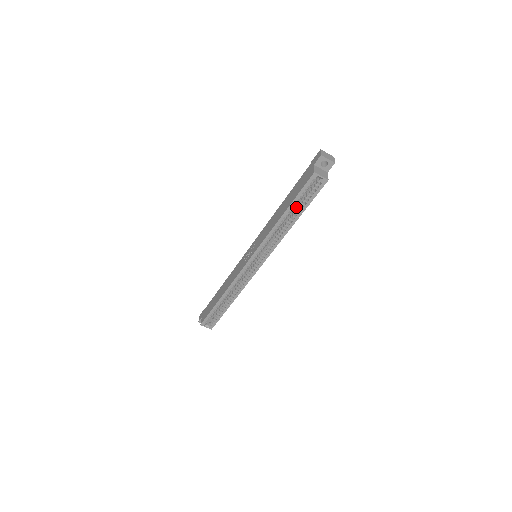
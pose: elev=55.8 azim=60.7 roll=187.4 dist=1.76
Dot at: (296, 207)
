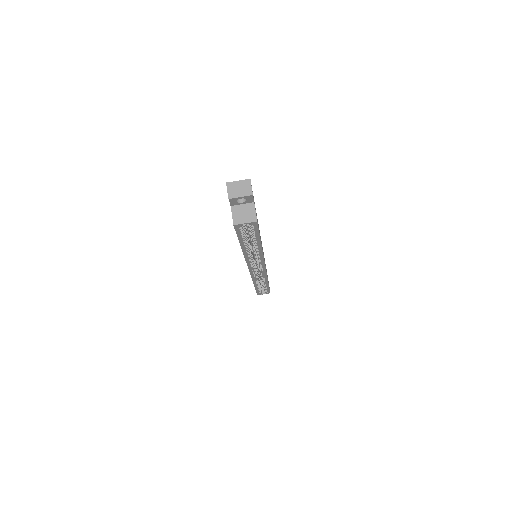
Dot at: occluded
